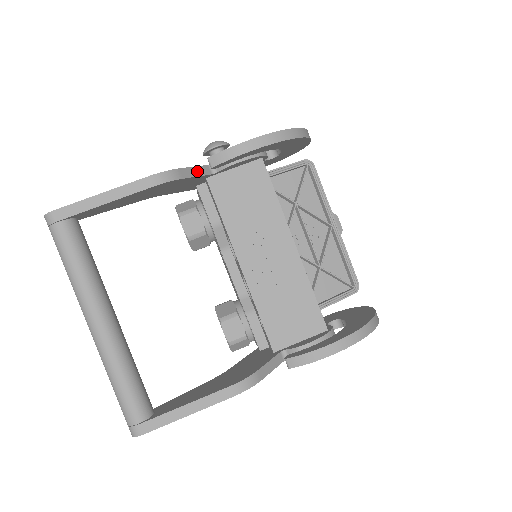
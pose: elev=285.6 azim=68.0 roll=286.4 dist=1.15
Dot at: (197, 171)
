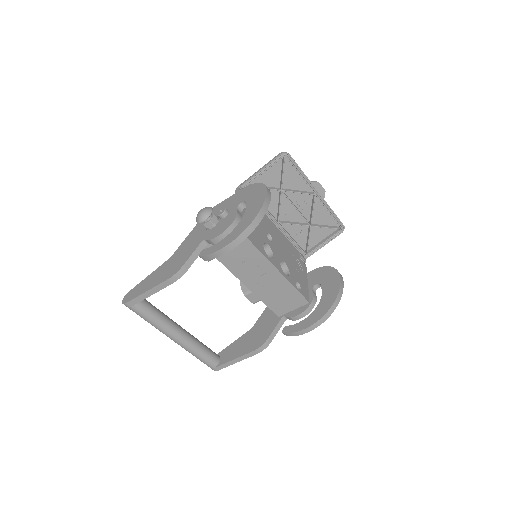
Dot at: (196, 254)
